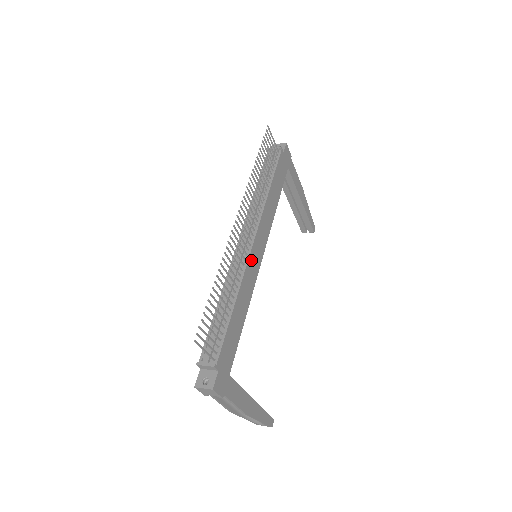
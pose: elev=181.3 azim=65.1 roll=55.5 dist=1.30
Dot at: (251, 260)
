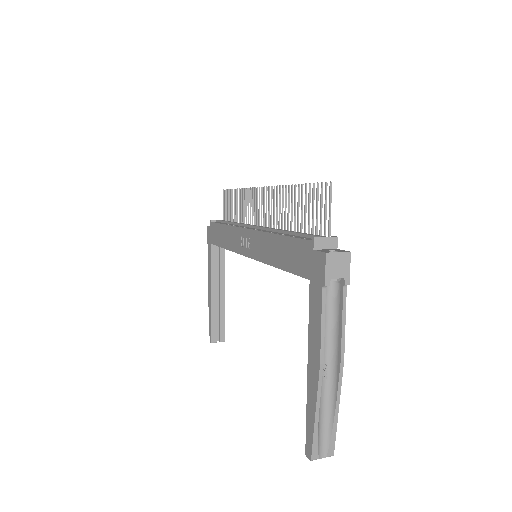
Dot at: occluded
